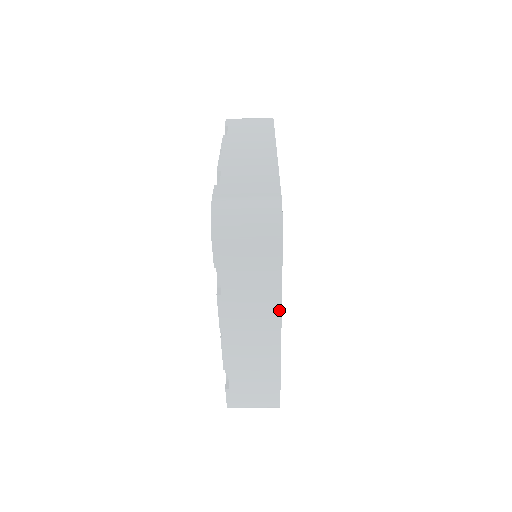
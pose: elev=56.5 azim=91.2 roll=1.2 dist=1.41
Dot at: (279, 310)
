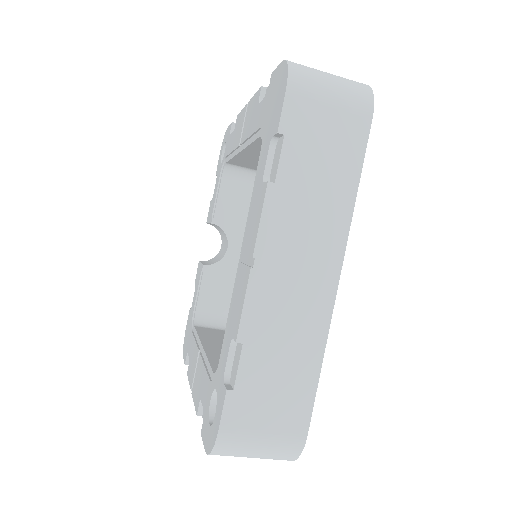
Dot at: (346, 231)
